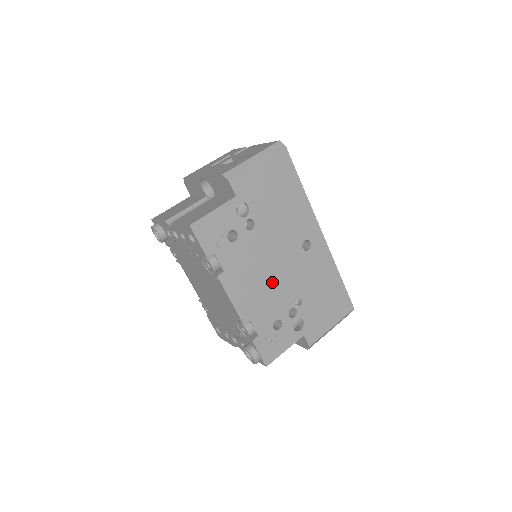
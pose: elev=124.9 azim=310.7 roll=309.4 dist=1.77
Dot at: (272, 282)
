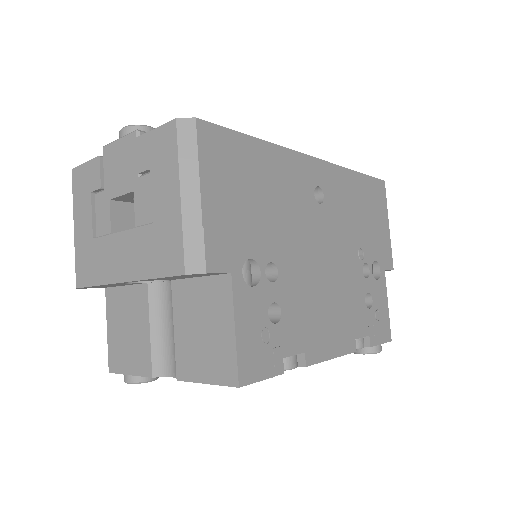
Dot at: (335, 280)
